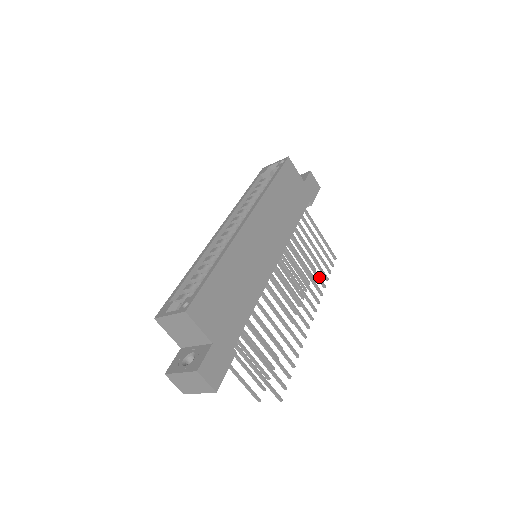
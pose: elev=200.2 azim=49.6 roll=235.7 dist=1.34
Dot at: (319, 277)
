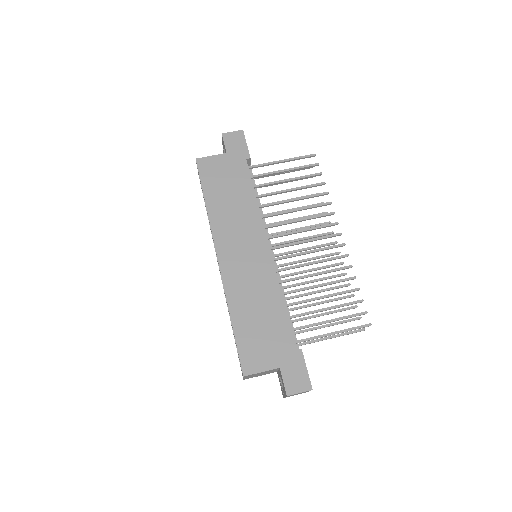
Dot at: (314, 195)
